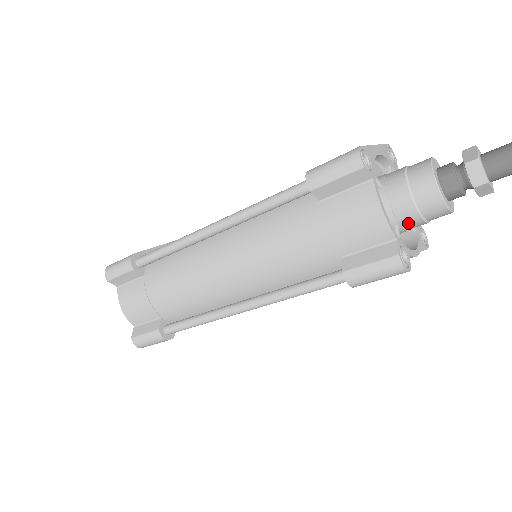
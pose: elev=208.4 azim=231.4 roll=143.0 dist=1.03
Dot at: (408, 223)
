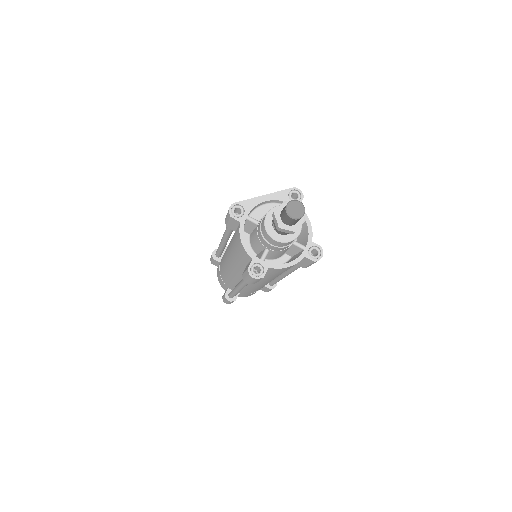
Dot at: (270, 247)
